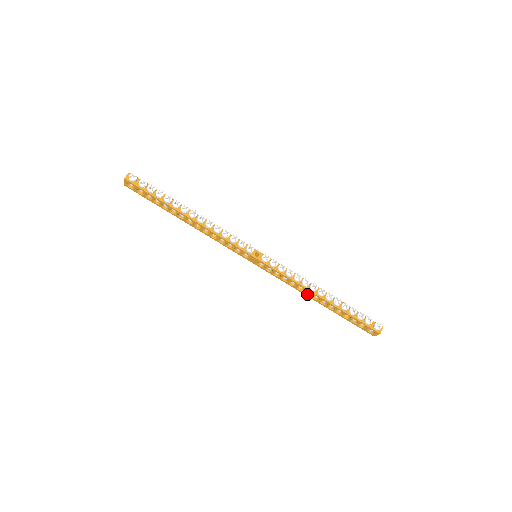
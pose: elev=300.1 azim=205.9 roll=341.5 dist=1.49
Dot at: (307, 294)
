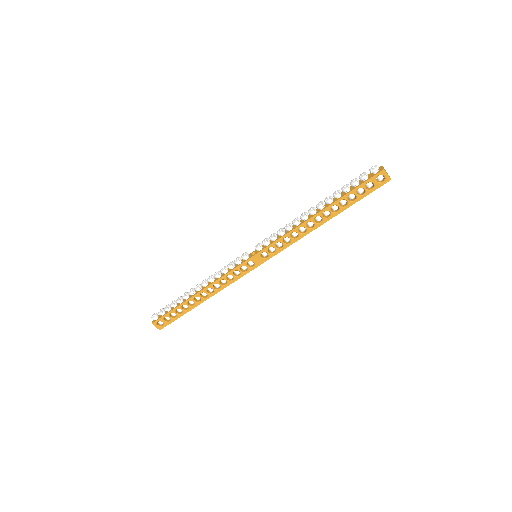
Dot at: (312, 228)
